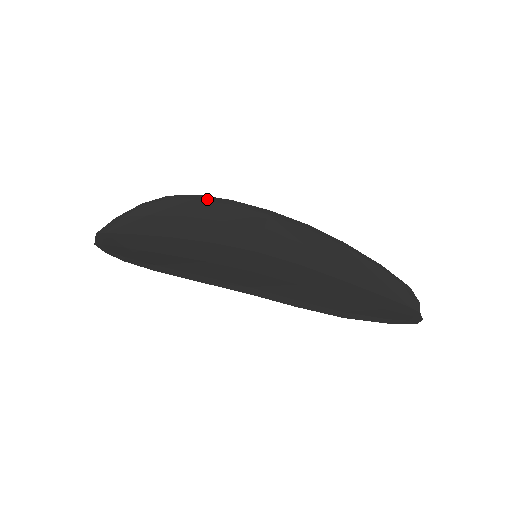
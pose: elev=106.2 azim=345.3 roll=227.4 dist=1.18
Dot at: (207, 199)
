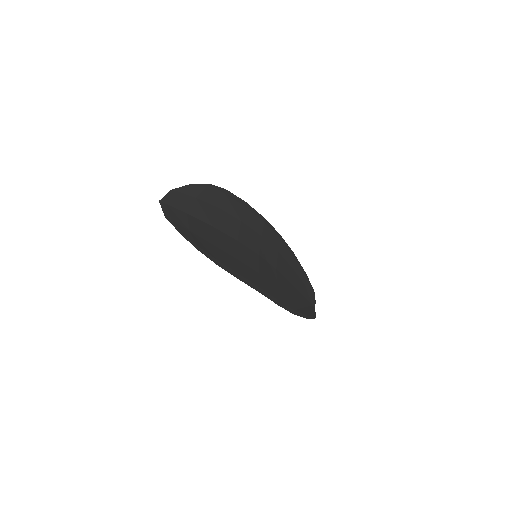
Dot at: (233, 197)
